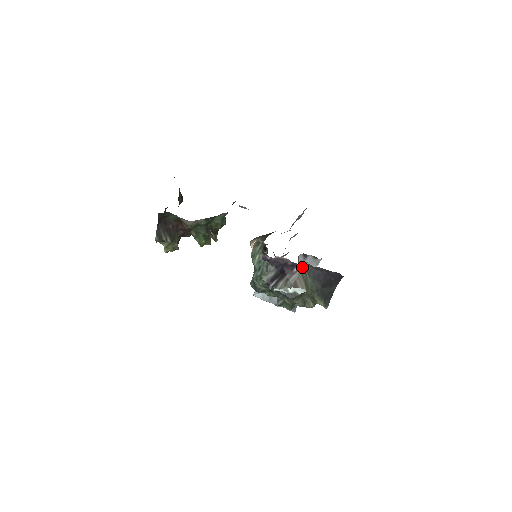
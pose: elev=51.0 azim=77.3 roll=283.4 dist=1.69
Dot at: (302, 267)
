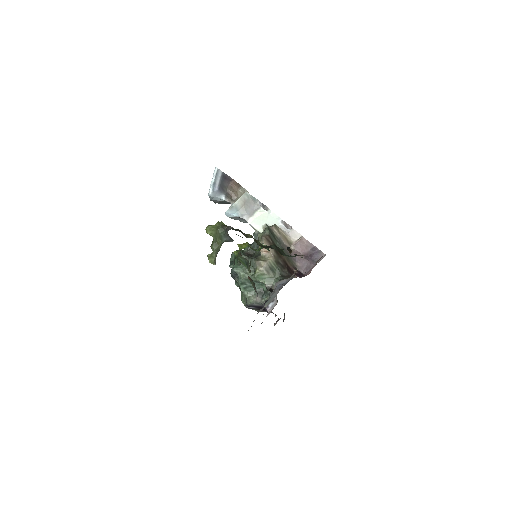
Dot at: occluded
